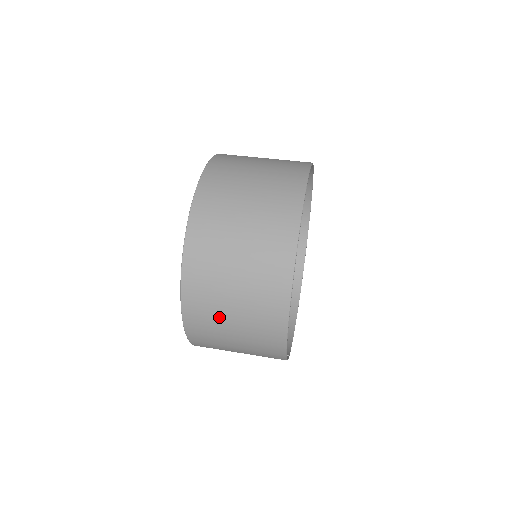
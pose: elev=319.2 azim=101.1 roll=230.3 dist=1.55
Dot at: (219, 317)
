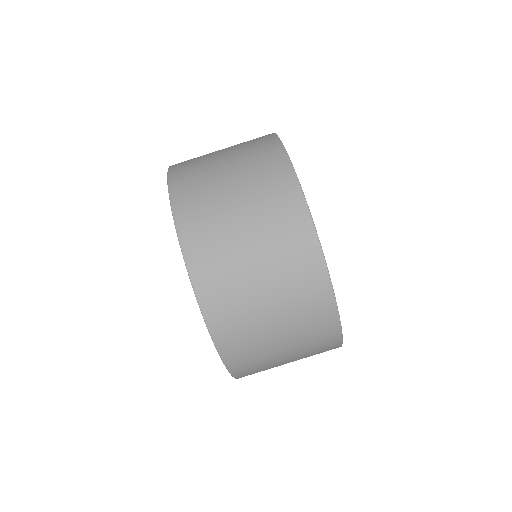
Dot at: occluded
